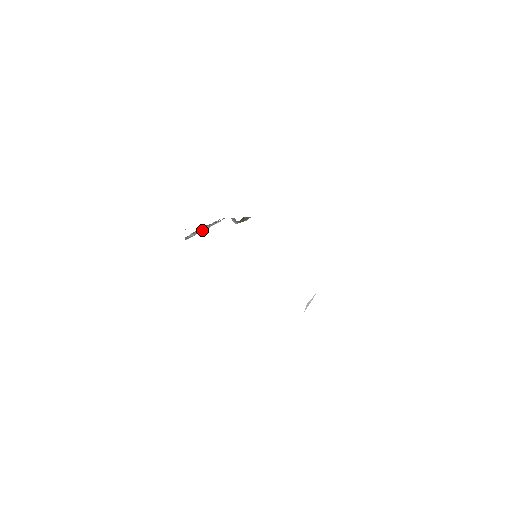
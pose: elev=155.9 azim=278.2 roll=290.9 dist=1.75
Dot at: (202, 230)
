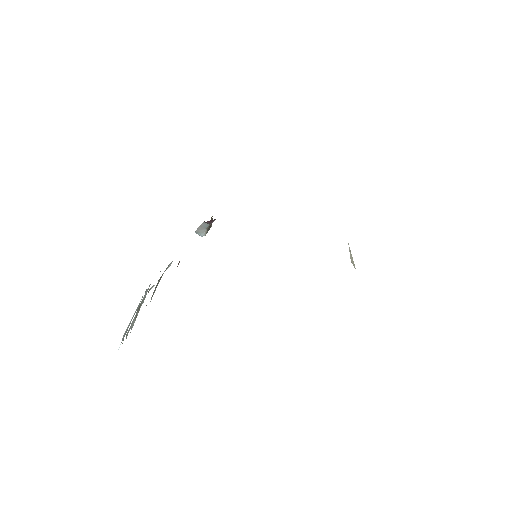
Dot at: (136, 313)
